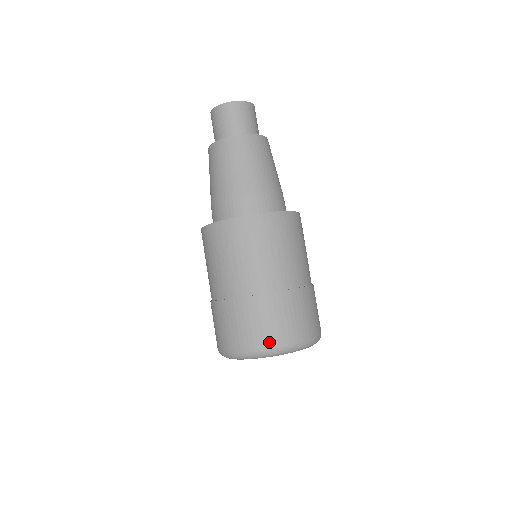
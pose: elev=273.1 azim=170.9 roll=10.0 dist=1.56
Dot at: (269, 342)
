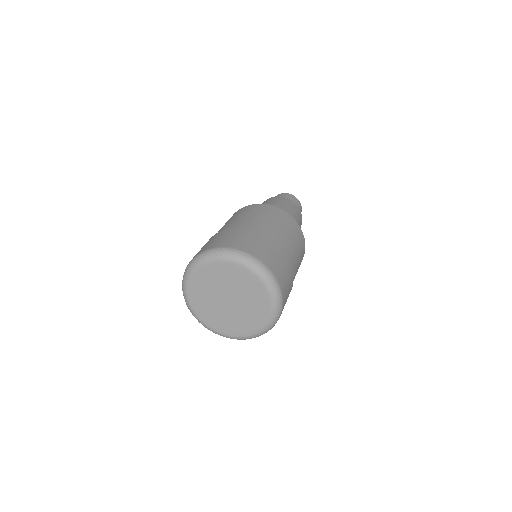
Dot at: (207, 248)
